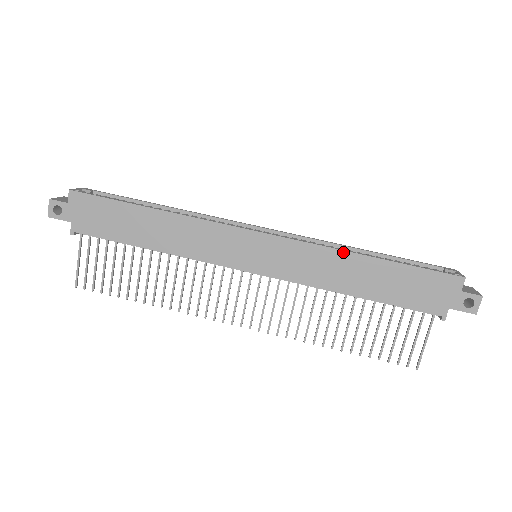
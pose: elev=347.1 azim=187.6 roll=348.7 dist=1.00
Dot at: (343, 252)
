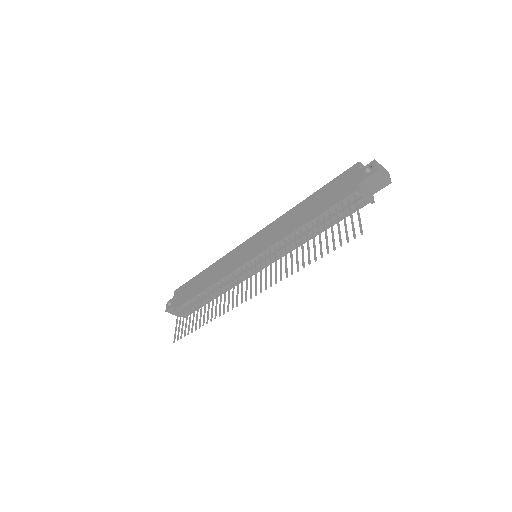
Dot at: (290, 210)
